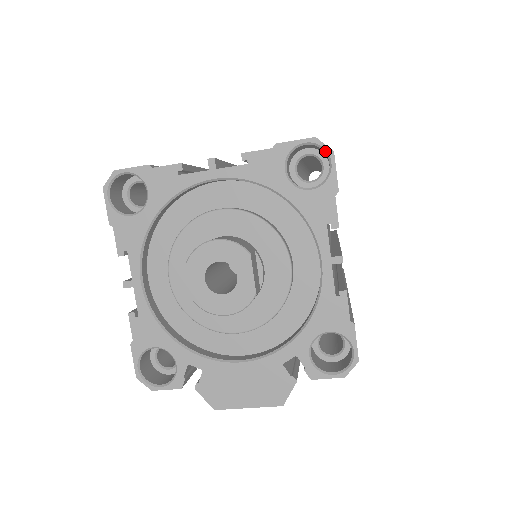
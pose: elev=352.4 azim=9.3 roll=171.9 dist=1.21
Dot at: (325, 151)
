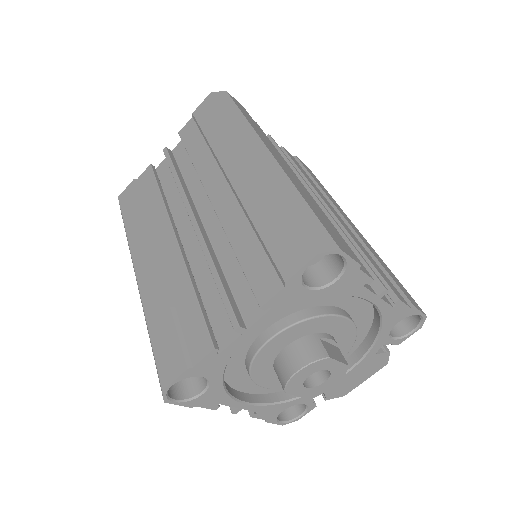
Dot at: occluded
